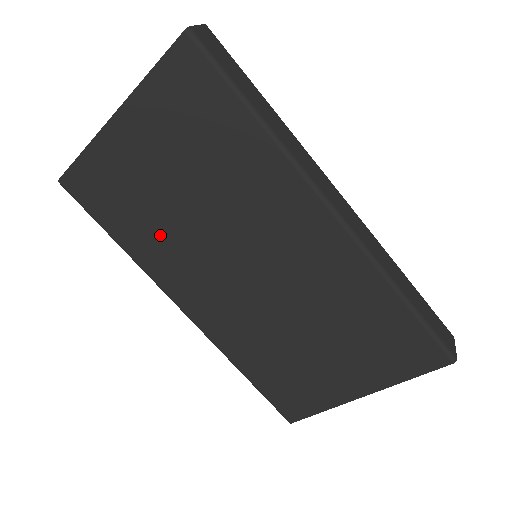
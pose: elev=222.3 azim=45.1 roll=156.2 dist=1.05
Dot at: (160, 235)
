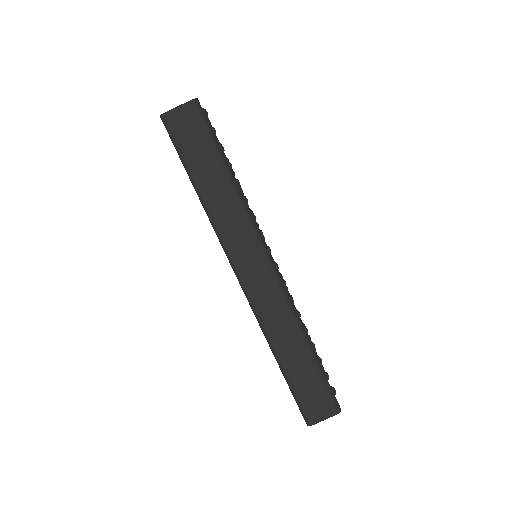
Dot at: occluded
